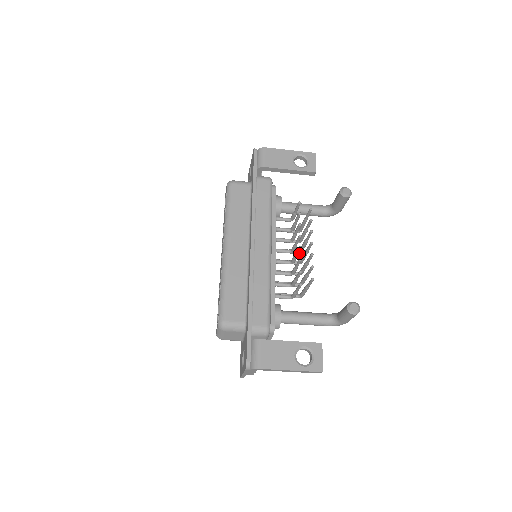
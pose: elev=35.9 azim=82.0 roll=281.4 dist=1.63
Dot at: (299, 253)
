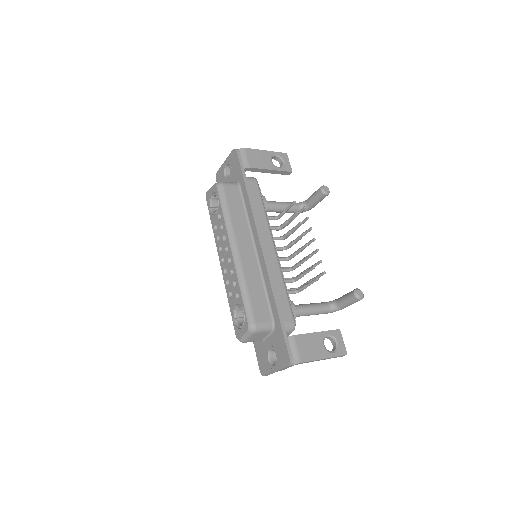
Dot at: occluded
